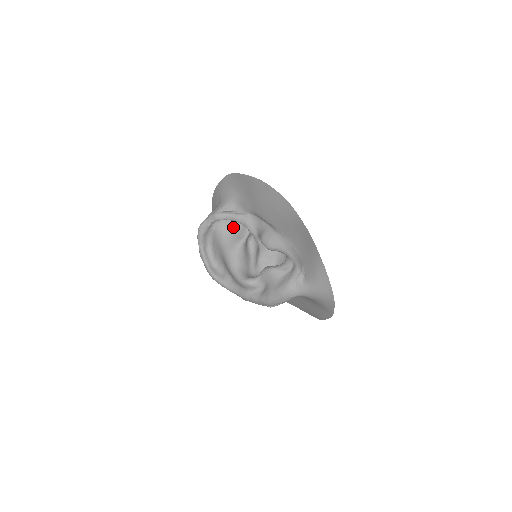
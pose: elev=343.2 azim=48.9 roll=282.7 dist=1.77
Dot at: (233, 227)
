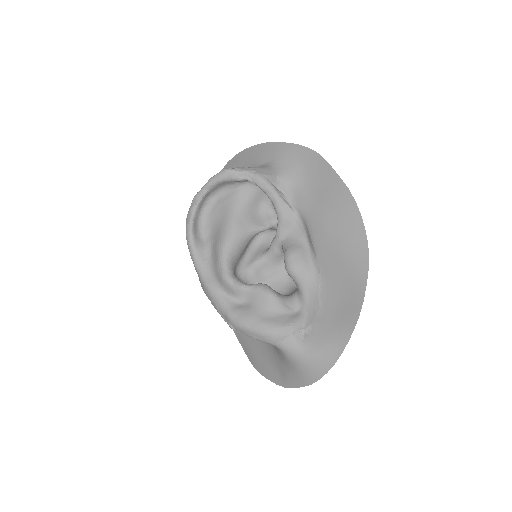
Dot at: (260, 204)
